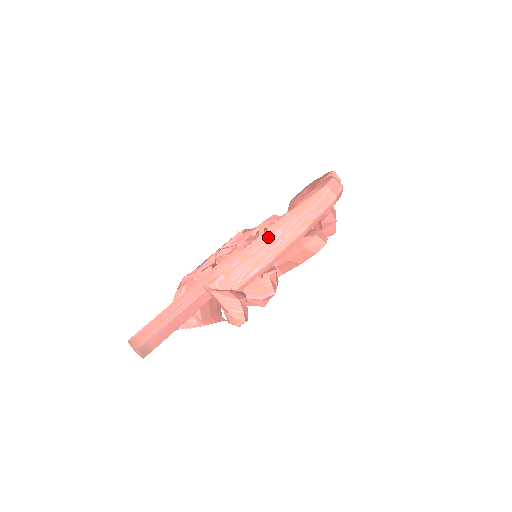
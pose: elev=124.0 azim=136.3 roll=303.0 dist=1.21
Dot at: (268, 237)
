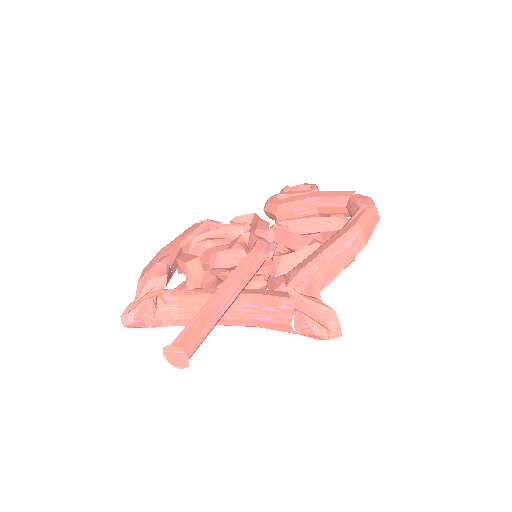
Dot at: (342, 245)
